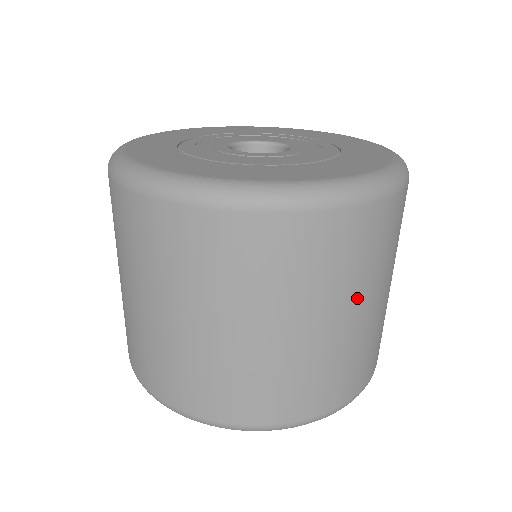
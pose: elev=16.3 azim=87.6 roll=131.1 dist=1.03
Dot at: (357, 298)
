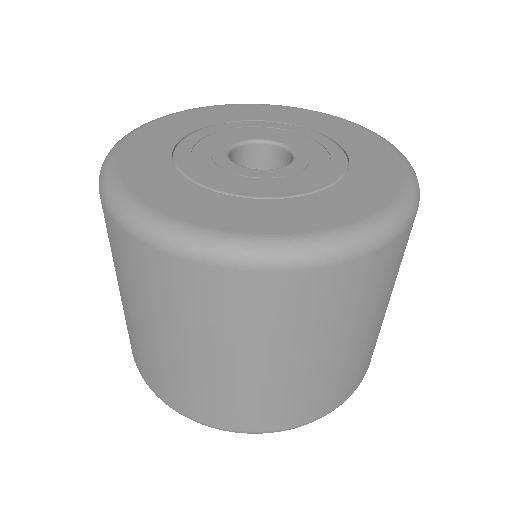
Dot at: (242, 350)
